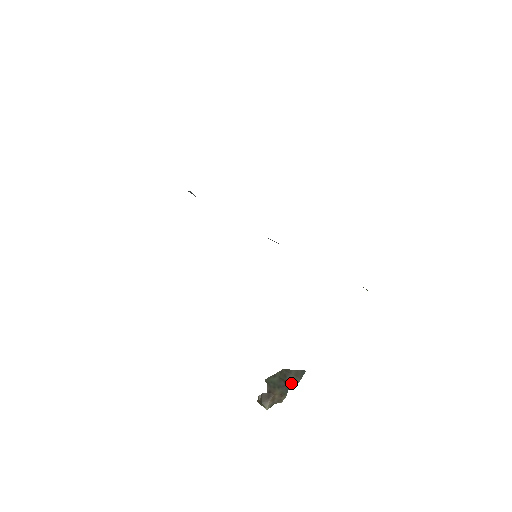
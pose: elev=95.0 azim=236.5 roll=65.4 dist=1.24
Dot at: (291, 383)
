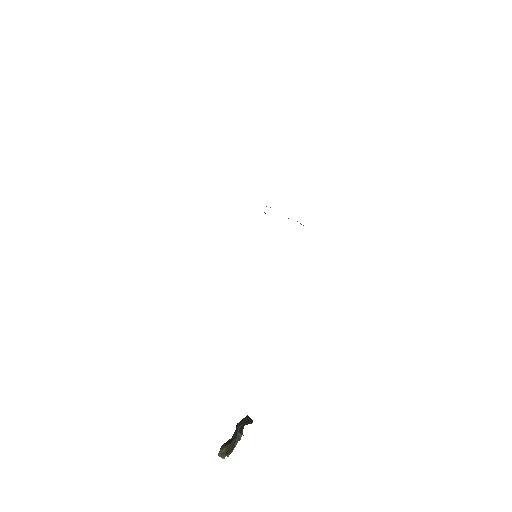
Dot at: (238, 428)
